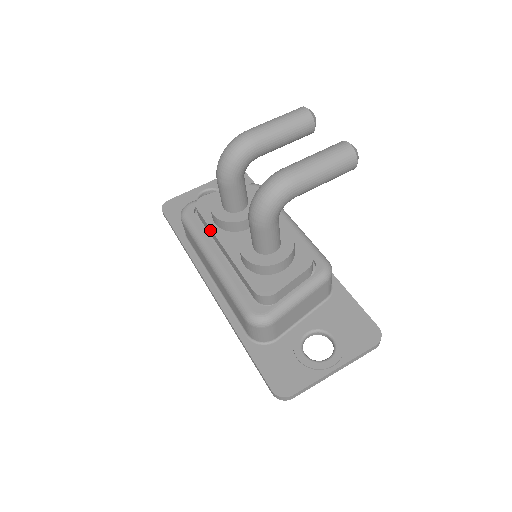
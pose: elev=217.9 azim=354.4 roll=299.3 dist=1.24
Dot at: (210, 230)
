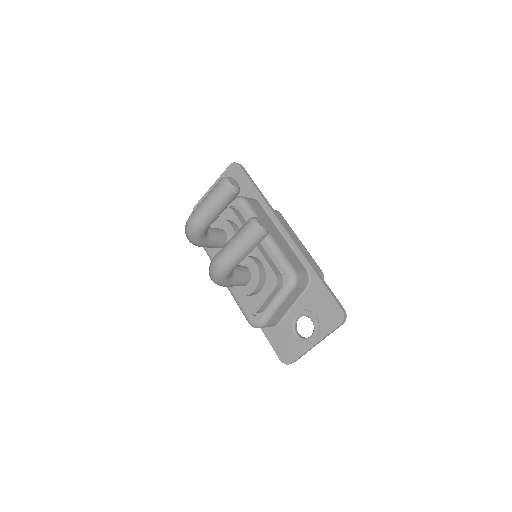
Dot at: occluded
